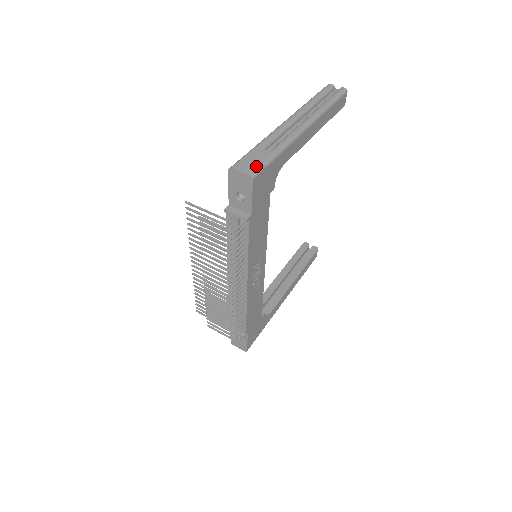
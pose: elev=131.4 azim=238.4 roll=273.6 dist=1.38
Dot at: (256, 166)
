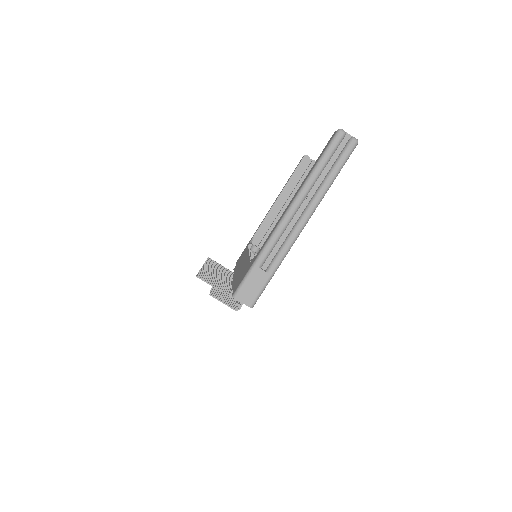
Dot at: (255, 295)
